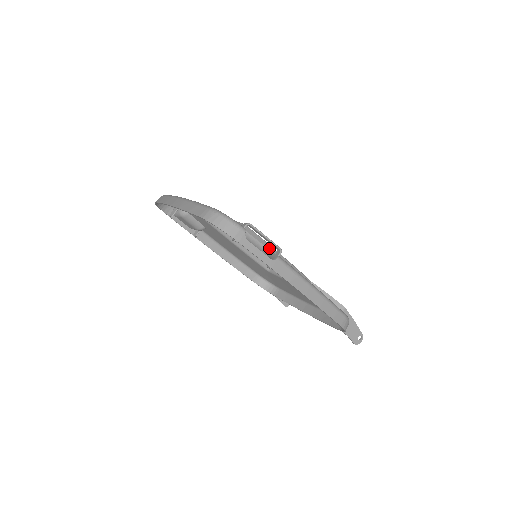
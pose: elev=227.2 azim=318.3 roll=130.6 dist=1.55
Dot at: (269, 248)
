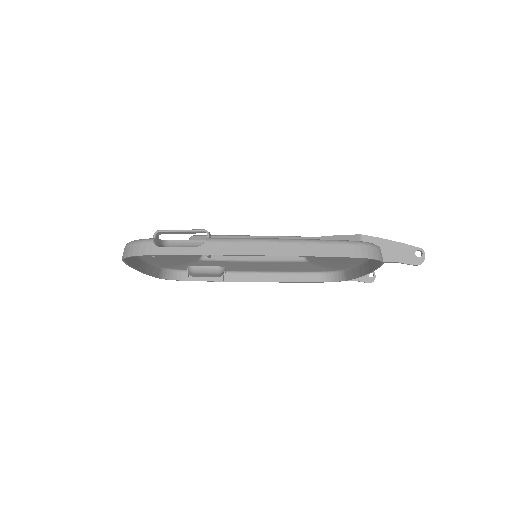
Dot at: occluded
